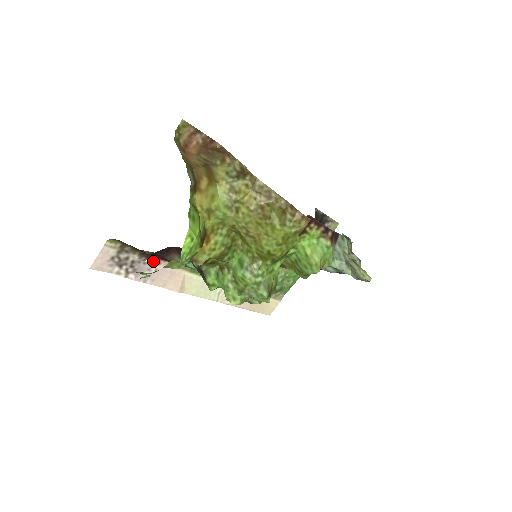
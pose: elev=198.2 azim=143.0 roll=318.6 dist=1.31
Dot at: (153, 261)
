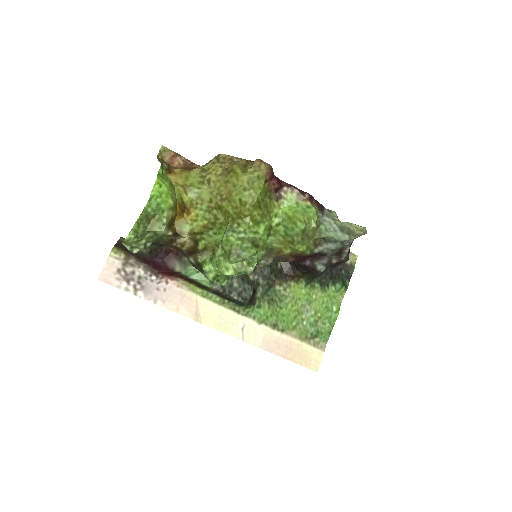
Dot at: (160, 279)
